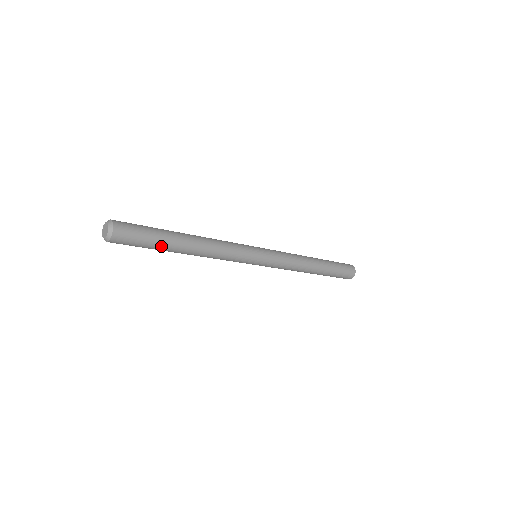
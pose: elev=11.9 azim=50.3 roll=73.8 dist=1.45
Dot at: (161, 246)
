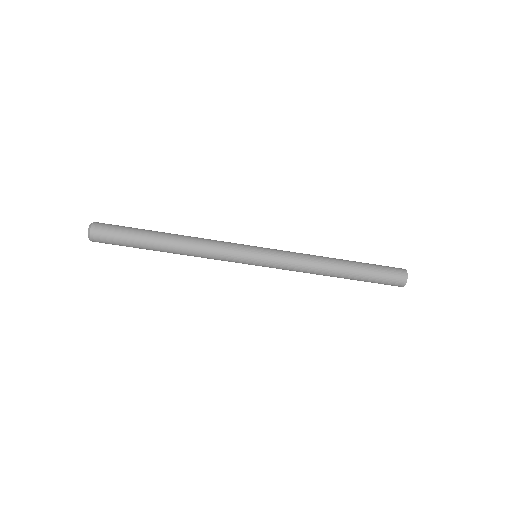
Dot at: (139, 240)
